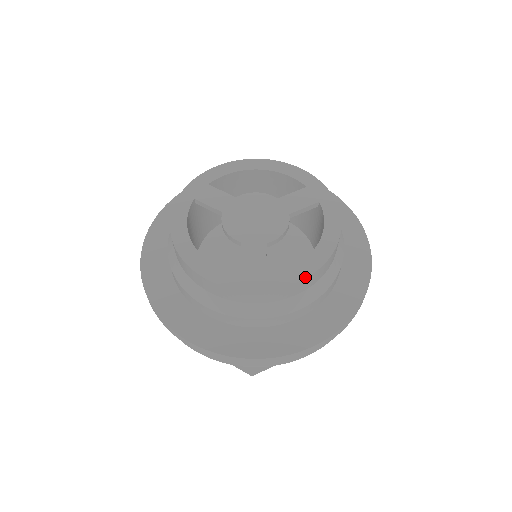
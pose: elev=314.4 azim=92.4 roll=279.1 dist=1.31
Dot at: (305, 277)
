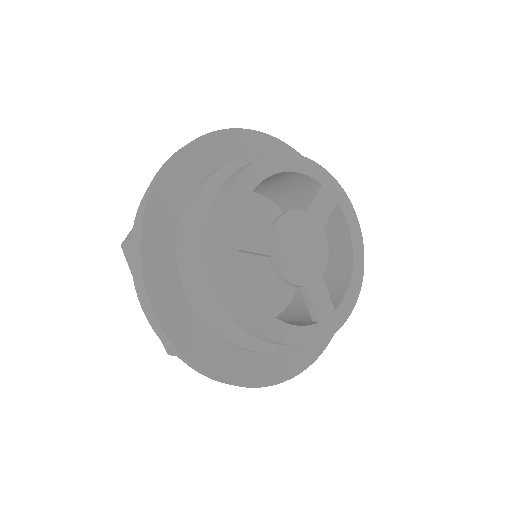
Dot at: (358, 296)
